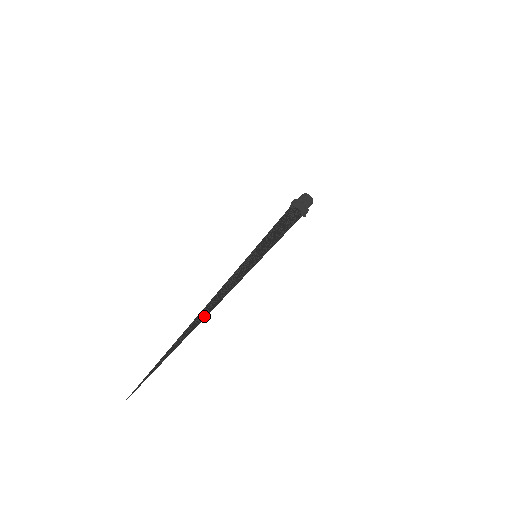
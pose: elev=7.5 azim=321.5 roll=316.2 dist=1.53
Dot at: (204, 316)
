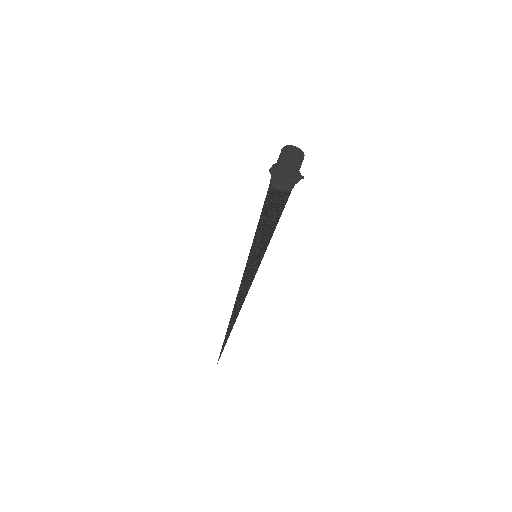
Dot at: (235, 318)
